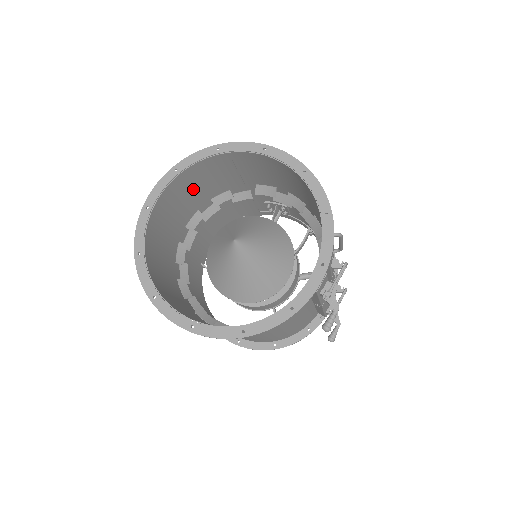
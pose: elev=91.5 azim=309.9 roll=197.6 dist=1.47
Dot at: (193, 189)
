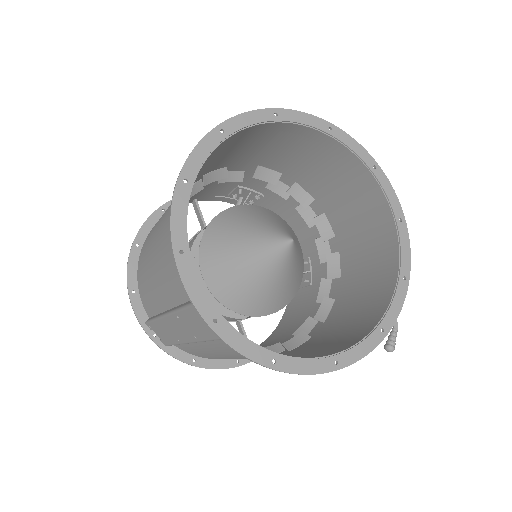
Dot at: (210, 160)
